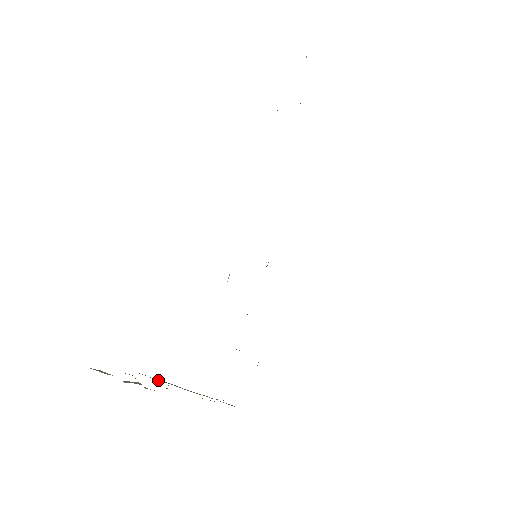
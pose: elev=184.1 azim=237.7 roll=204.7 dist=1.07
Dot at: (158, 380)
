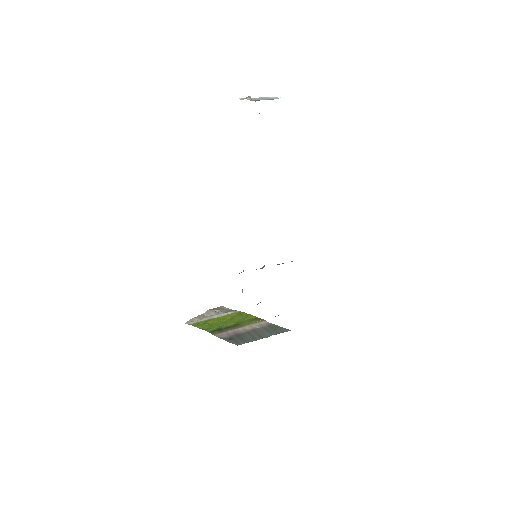
Dot at: (223, 326)
